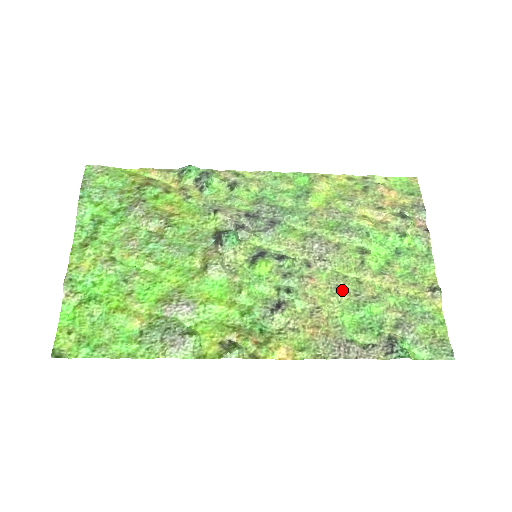
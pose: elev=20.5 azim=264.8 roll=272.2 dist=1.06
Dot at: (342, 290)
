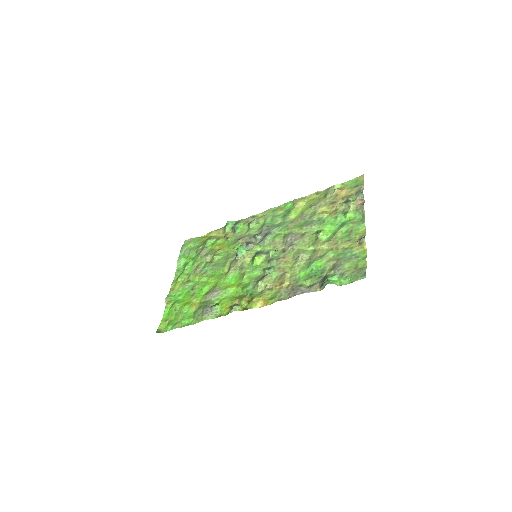
Dot at: (301, 258)
